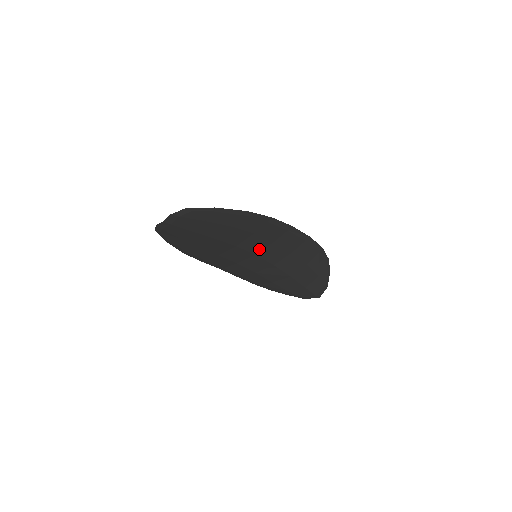
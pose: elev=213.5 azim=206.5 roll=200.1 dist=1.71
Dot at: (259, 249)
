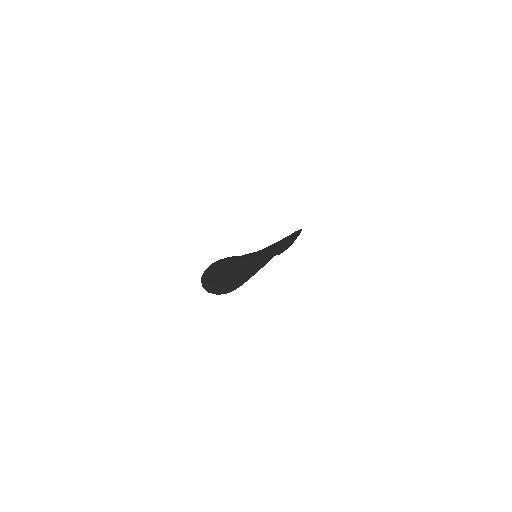
Dot at: occluded
